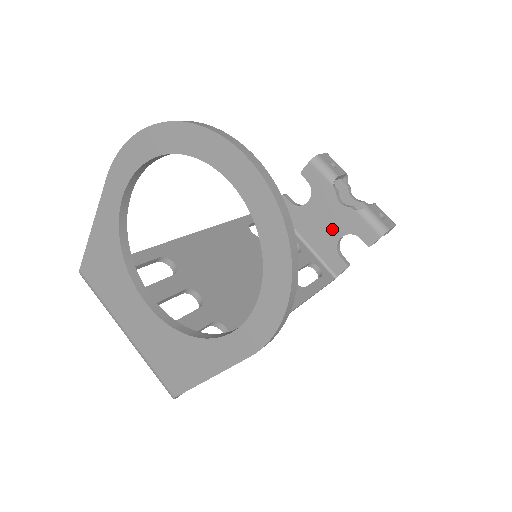
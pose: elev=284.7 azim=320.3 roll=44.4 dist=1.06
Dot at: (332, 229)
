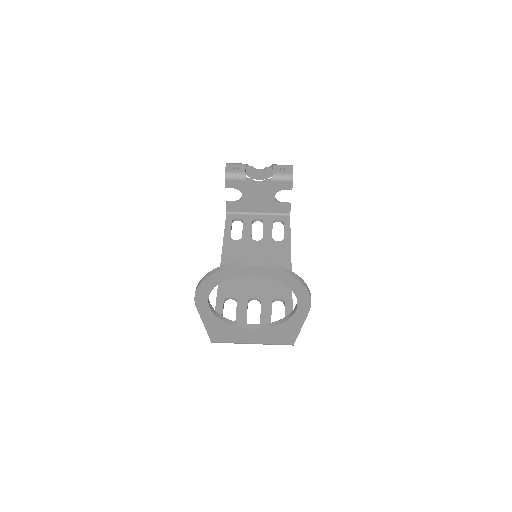
Dot at: (267, 197)
